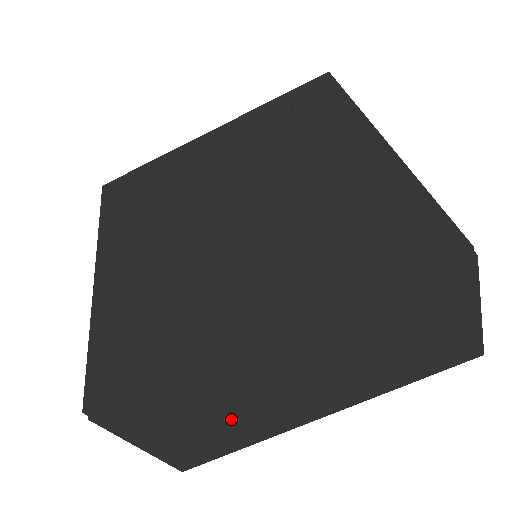
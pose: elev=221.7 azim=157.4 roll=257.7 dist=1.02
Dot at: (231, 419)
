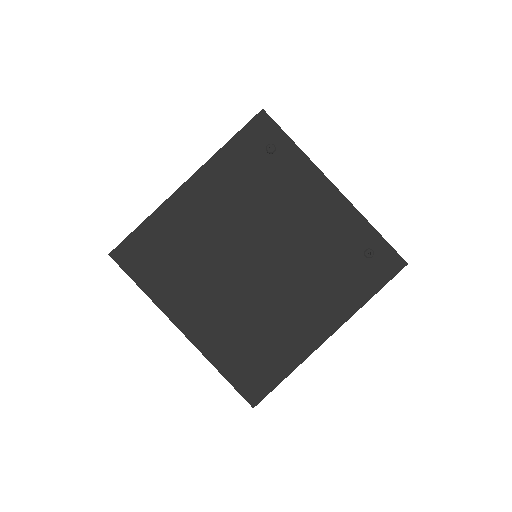
Dot at: occluded
